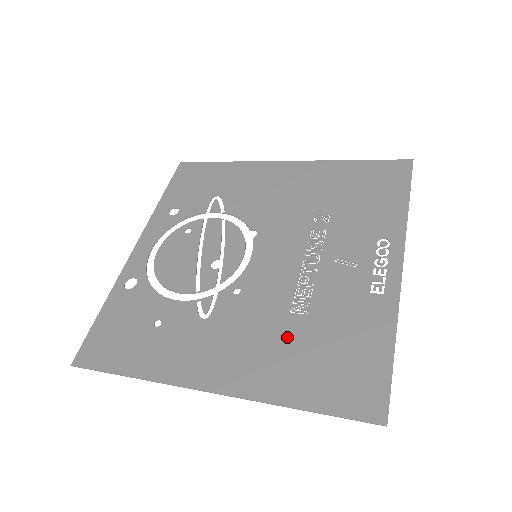
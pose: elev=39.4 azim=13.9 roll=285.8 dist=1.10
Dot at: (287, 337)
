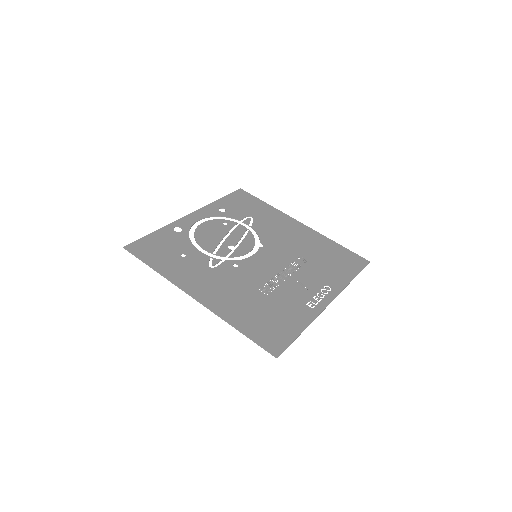
Dot at: (250, 298)
